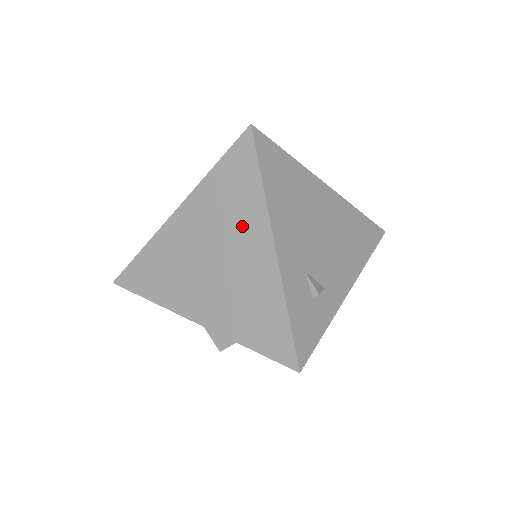
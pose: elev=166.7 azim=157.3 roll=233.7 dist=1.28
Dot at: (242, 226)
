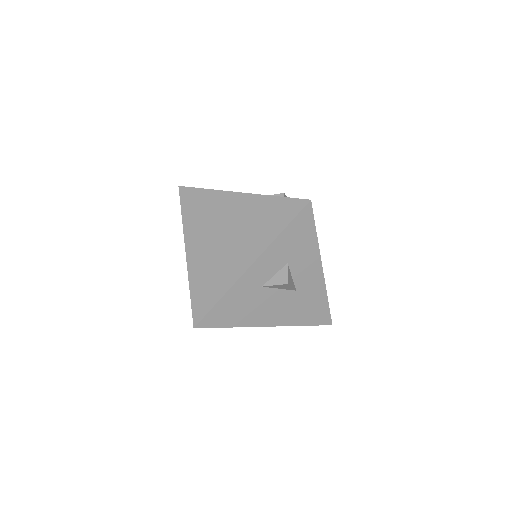
Dot at: (218, 209)
